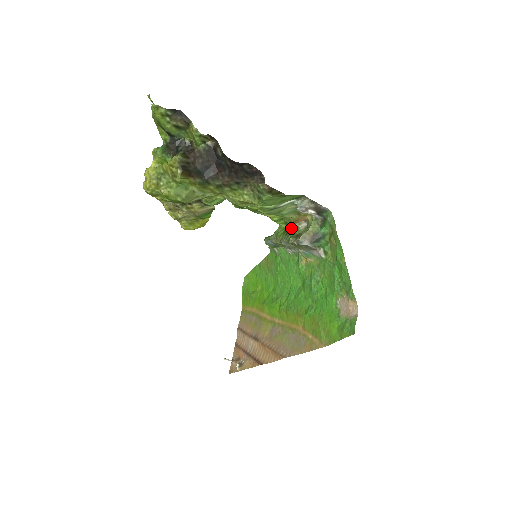
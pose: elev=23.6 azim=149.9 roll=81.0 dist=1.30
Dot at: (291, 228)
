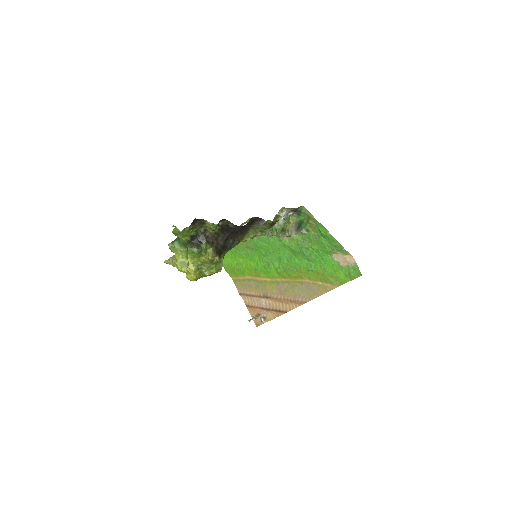
Dot at: occluded
